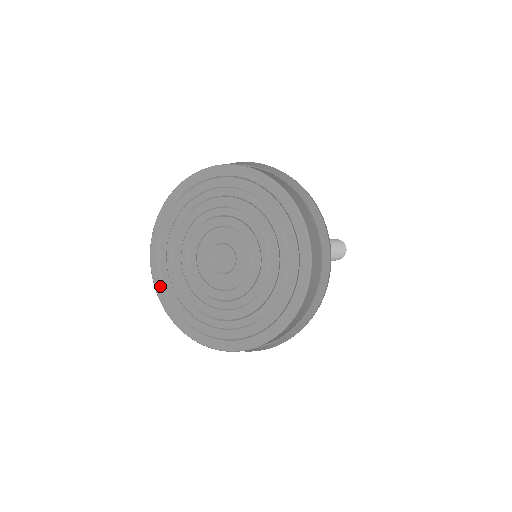
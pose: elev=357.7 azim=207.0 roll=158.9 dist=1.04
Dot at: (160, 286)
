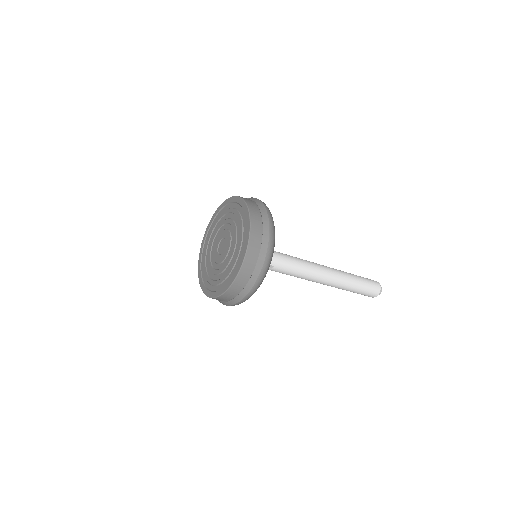
Dot at: (204, 287)
